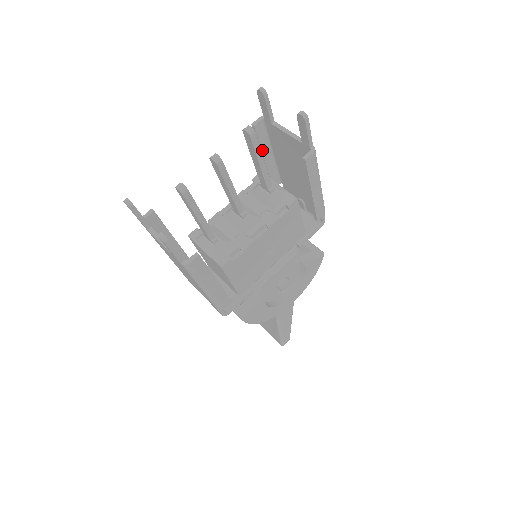
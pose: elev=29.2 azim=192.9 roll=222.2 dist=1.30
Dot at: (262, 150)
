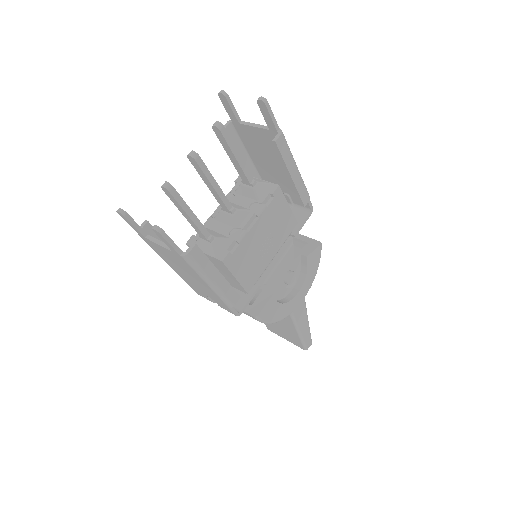
Dot at: occluded
